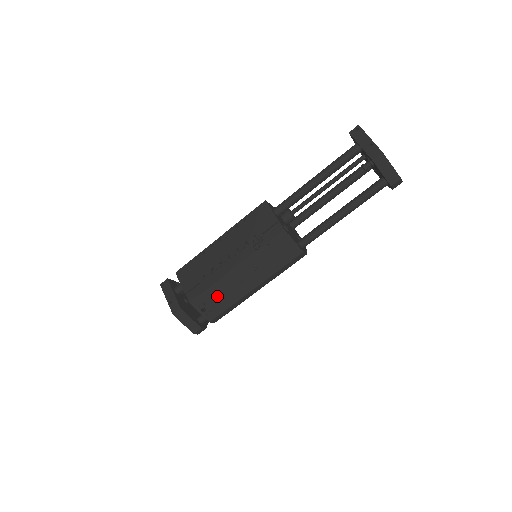
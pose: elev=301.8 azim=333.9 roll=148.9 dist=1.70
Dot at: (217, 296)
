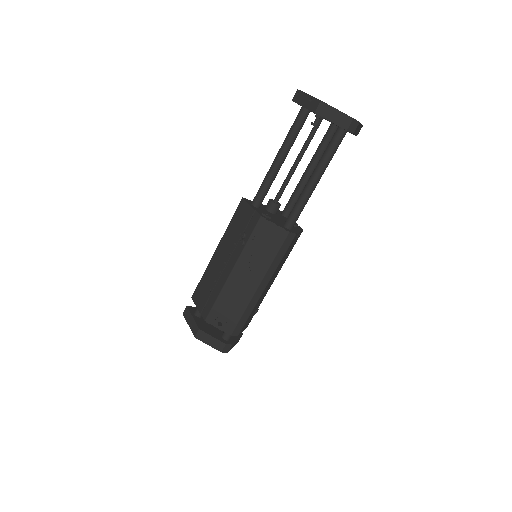
Dot at: (226, 306)
